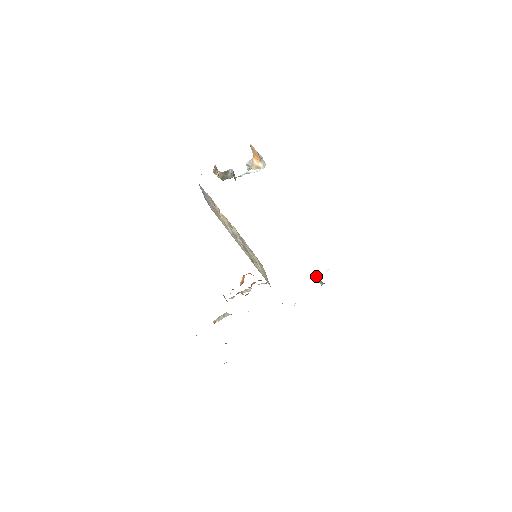
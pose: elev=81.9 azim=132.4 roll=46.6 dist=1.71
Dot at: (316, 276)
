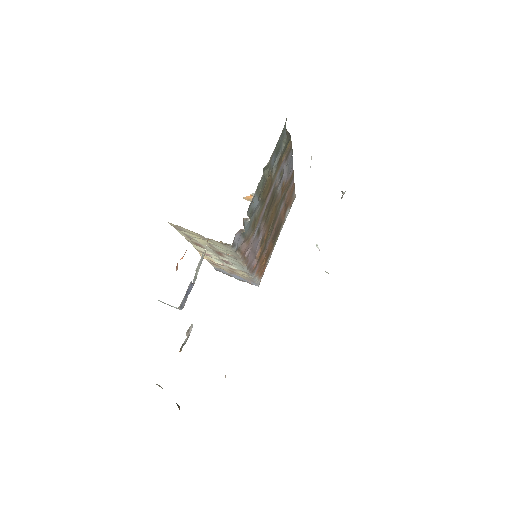
Dot at: occluded
